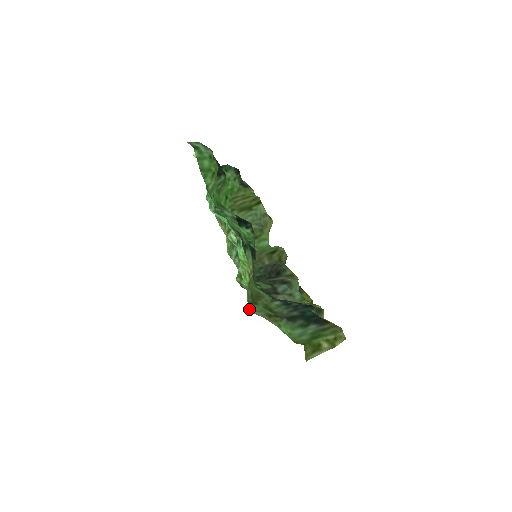
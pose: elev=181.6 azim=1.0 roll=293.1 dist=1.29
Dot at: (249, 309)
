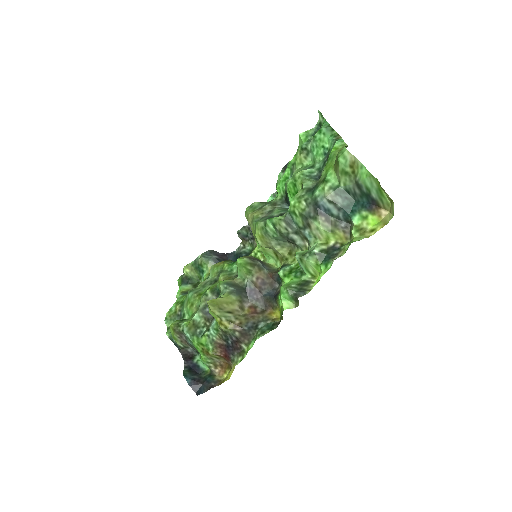
Dot at: (215, 300)
